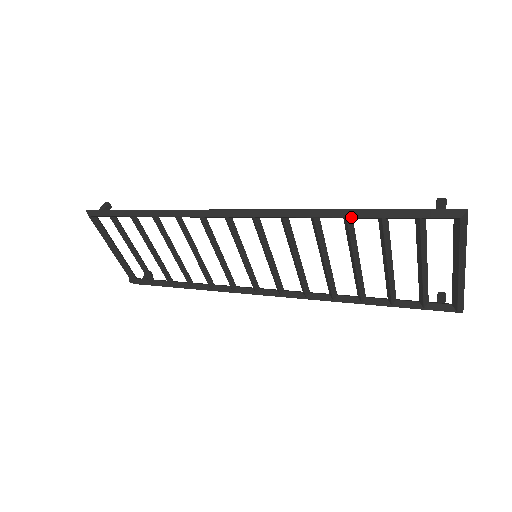
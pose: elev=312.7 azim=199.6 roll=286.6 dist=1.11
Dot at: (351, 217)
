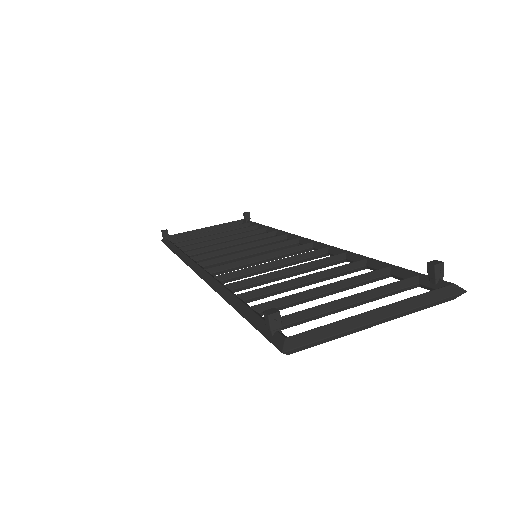
Dot at: occluded
